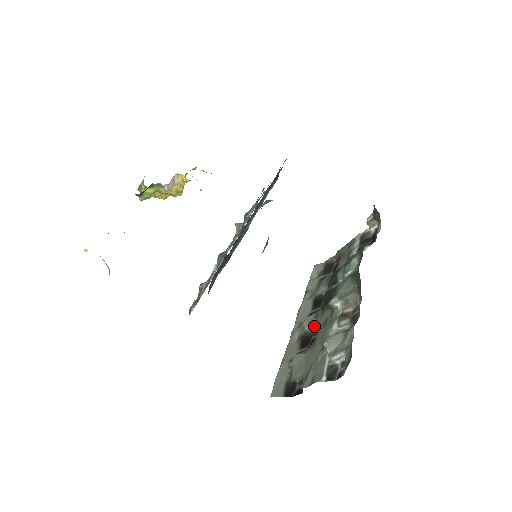
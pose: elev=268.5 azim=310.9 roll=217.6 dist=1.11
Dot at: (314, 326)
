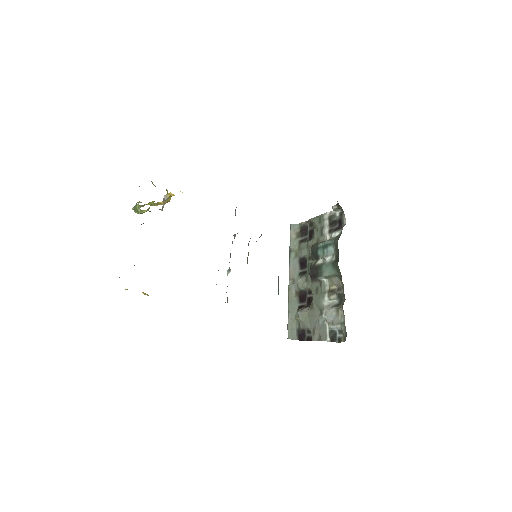
Dot at: (307, 288)
